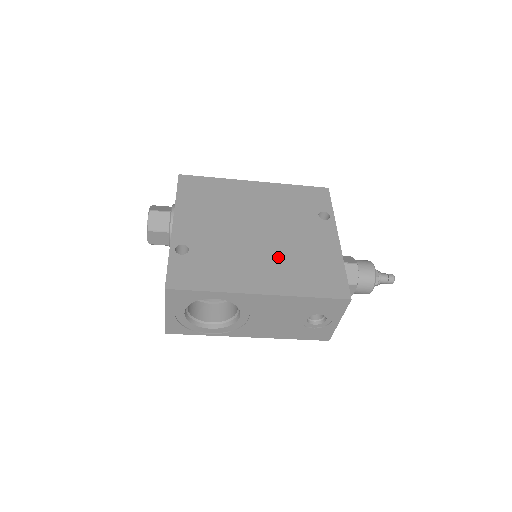
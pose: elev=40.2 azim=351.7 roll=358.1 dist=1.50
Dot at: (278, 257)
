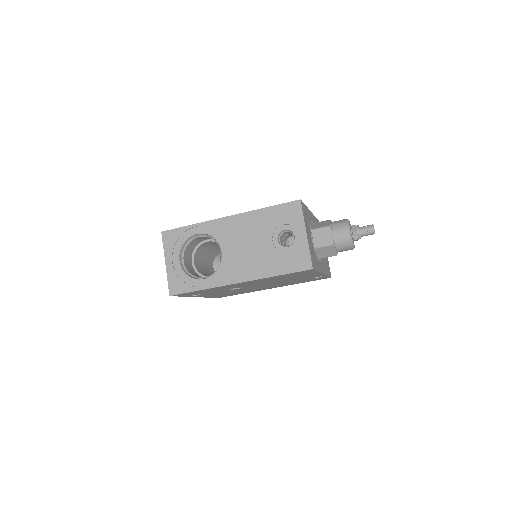
Dot at: occluded
